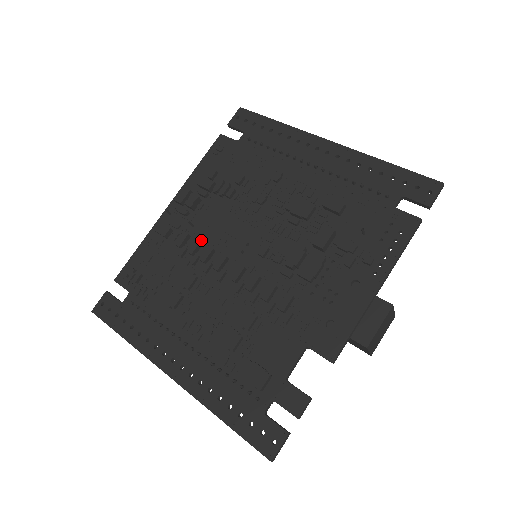
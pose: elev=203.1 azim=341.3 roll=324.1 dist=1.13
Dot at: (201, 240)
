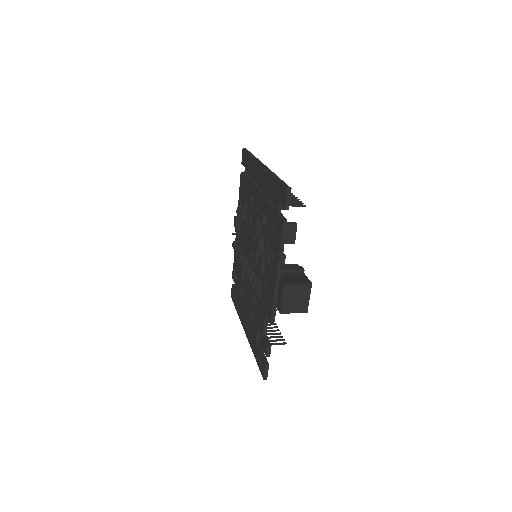
Dot at: (243, 249)
